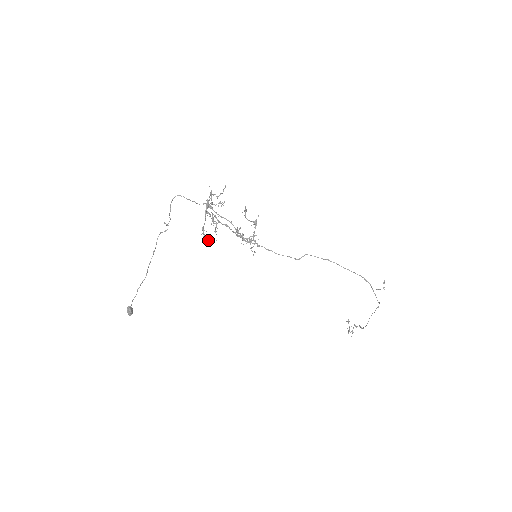
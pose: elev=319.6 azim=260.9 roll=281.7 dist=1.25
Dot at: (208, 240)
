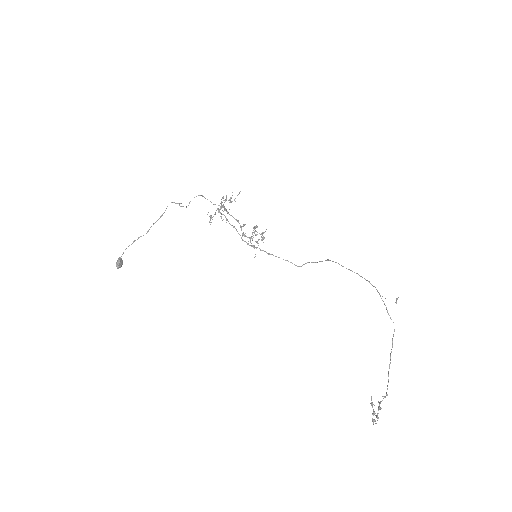
Dot at: (211, 218)
